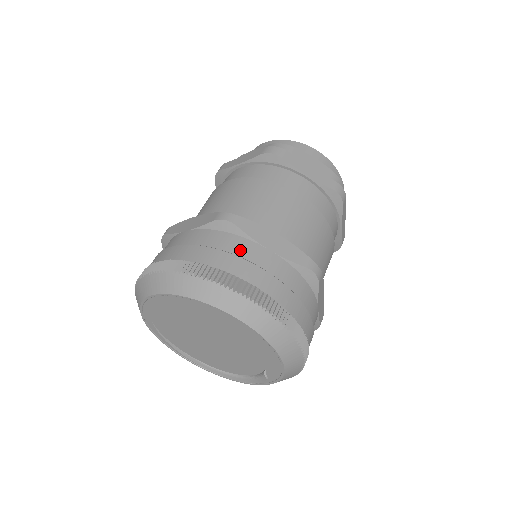
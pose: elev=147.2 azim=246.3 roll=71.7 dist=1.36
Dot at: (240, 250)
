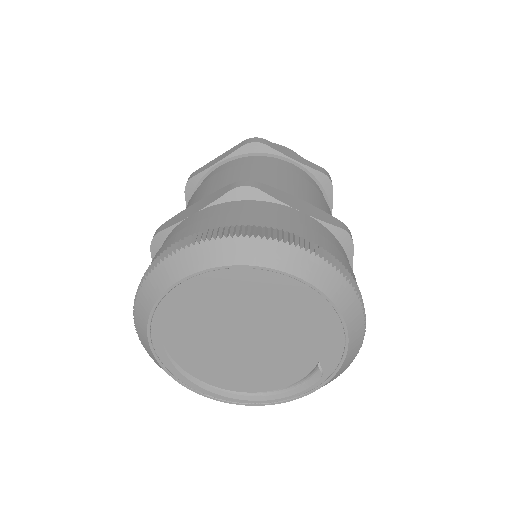
Dot at: (273, 212)
